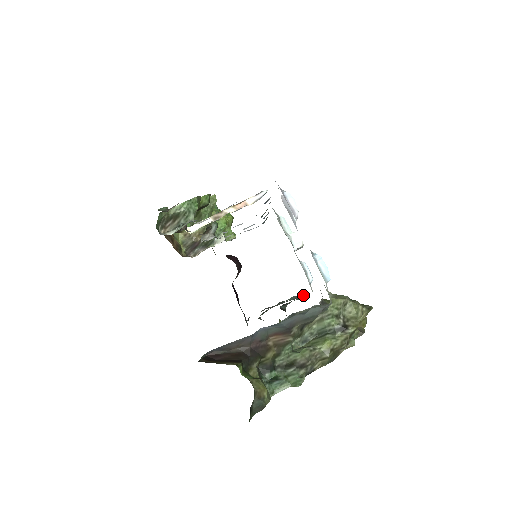
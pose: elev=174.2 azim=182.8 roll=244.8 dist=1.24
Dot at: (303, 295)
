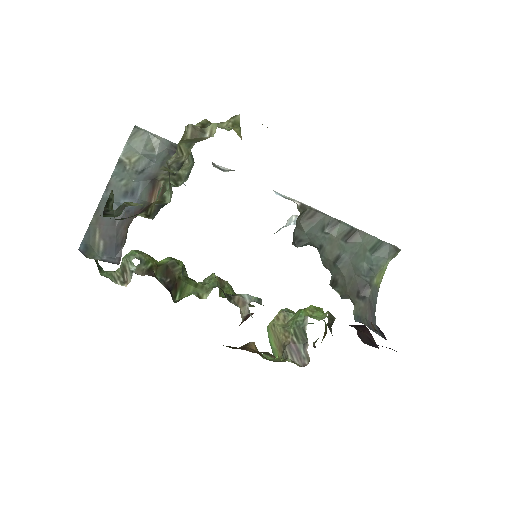
Dot at: (380, 246)
